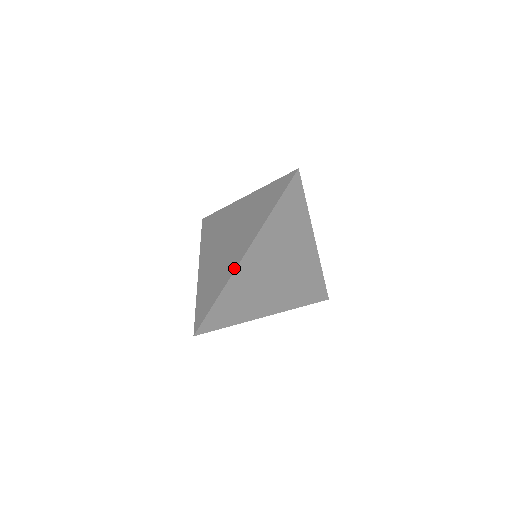
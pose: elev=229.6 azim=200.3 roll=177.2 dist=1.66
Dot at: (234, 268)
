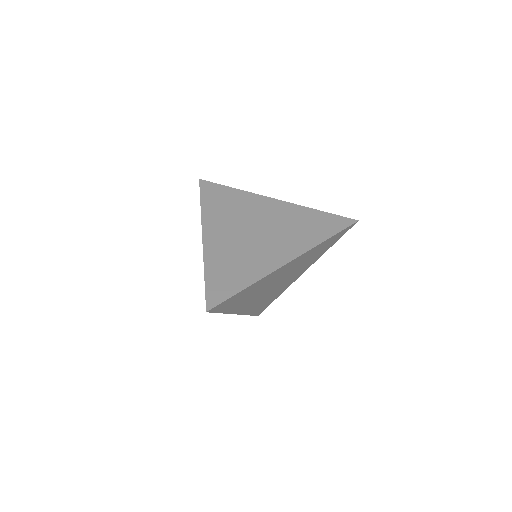
Dot at: (204, 251)
